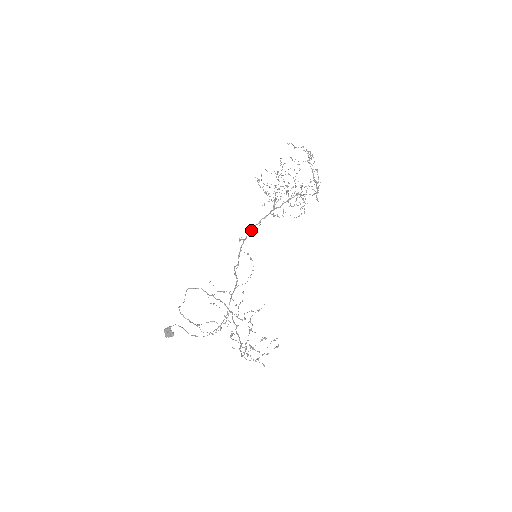
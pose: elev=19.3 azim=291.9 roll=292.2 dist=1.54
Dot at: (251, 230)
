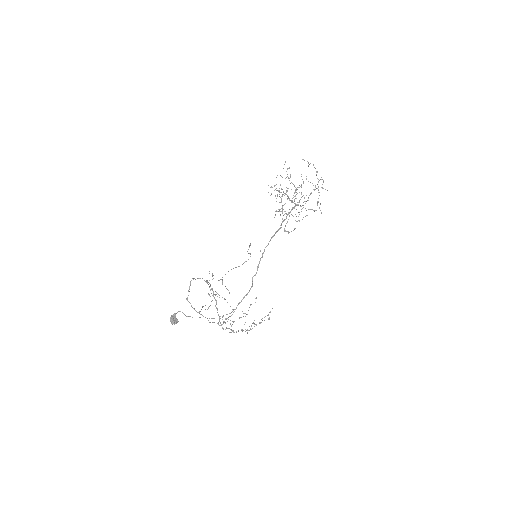
Dot at: (268, 244)
